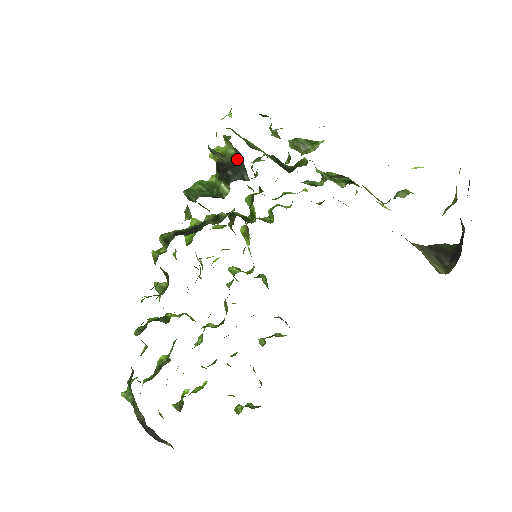
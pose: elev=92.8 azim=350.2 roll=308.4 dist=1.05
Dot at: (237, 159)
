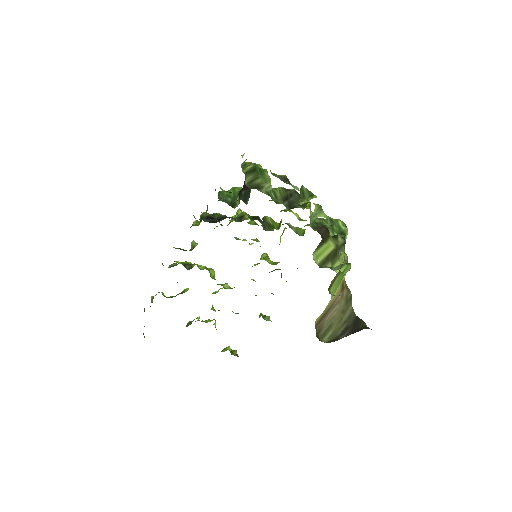
Dot at: occluded
